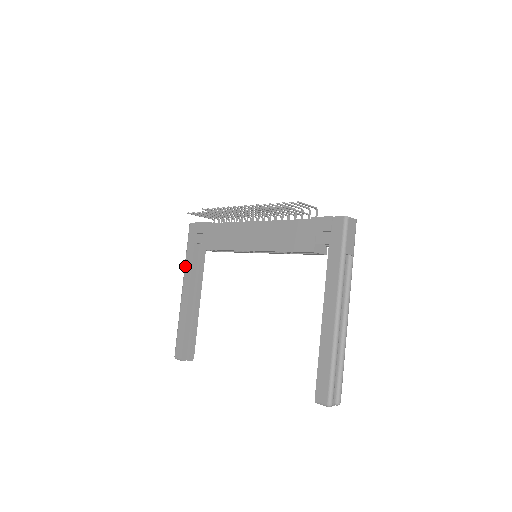
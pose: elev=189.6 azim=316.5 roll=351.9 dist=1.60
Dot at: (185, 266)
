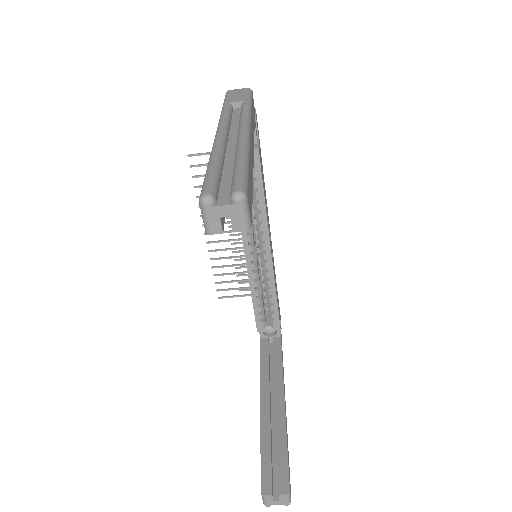
Dot at: occluded
